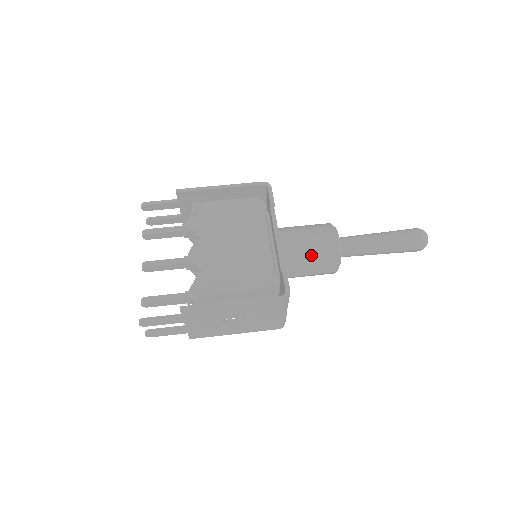
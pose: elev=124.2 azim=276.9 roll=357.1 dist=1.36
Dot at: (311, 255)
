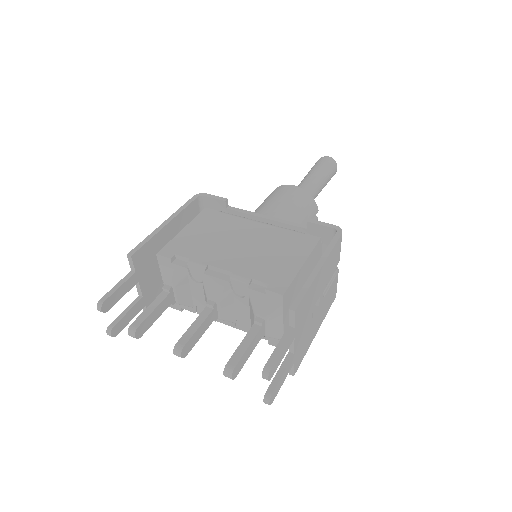
Dot at: (299, 210)
